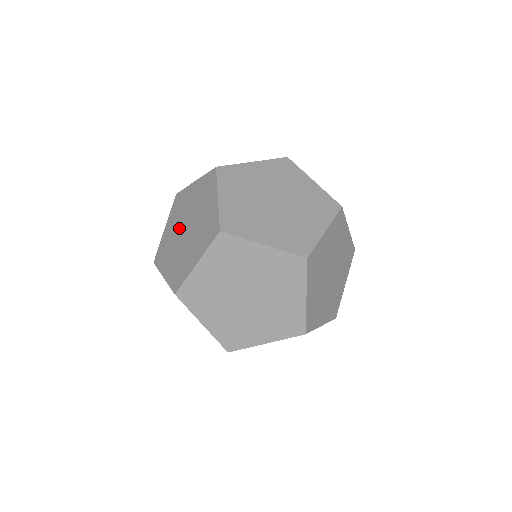
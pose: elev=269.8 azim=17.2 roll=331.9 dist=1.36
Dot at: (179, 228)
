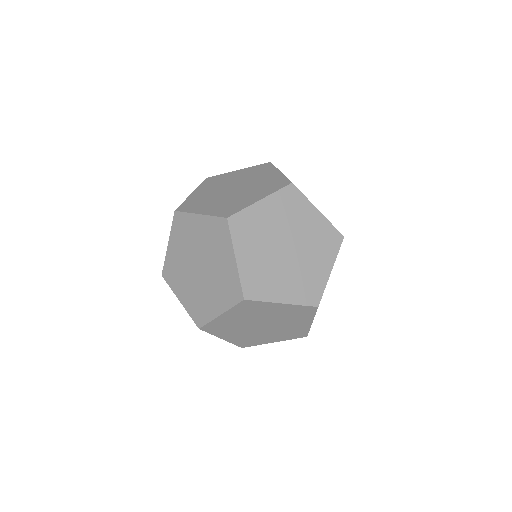
Dot at: (189, 259)
